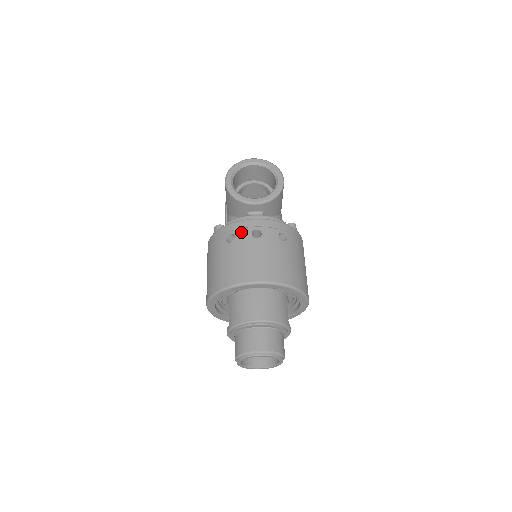
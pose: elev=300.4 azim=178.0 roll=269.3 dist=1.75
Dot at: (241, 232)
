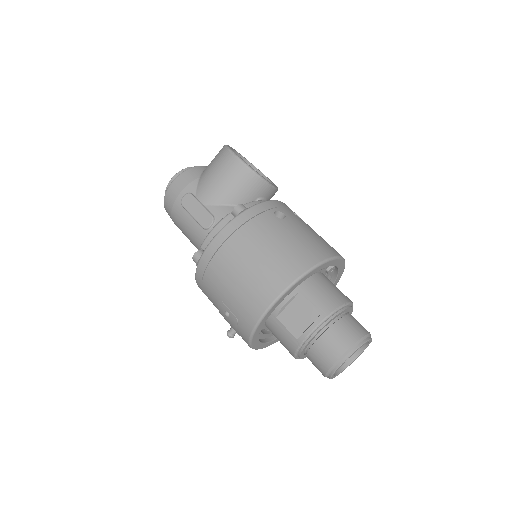
Dot at: (286, 210)
